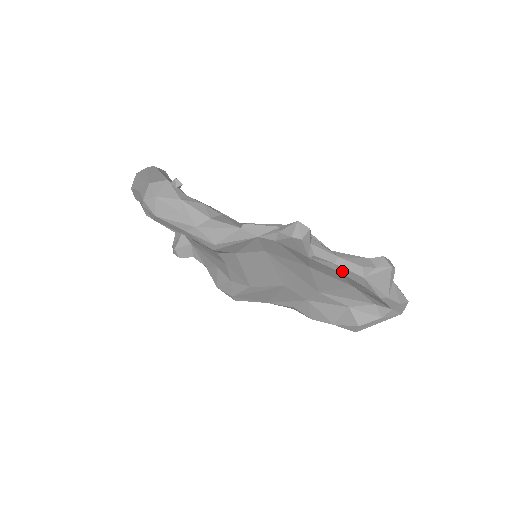
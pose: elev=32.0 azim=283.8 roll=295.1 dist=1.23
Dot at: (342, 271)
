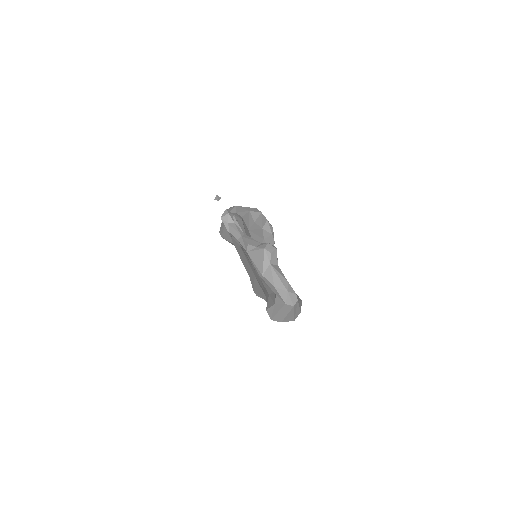
Dot at: occluded
